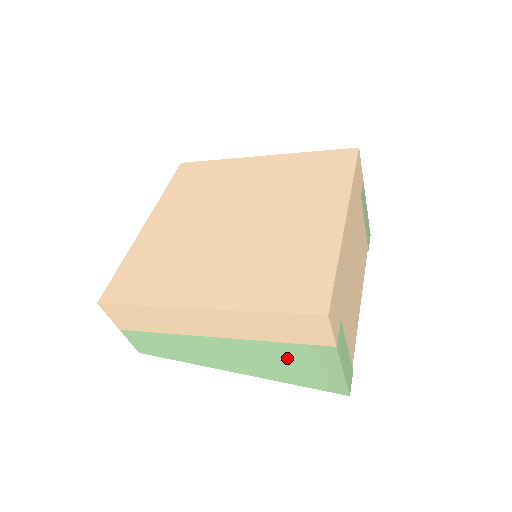
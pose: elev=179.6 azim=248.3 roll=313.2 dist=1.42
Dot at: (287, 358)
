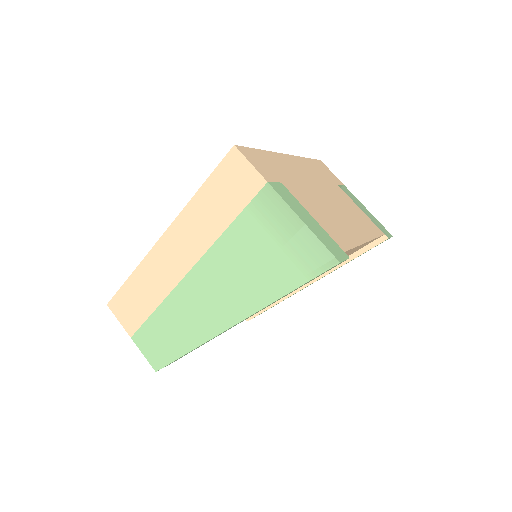
Dot at: (251, 246)
